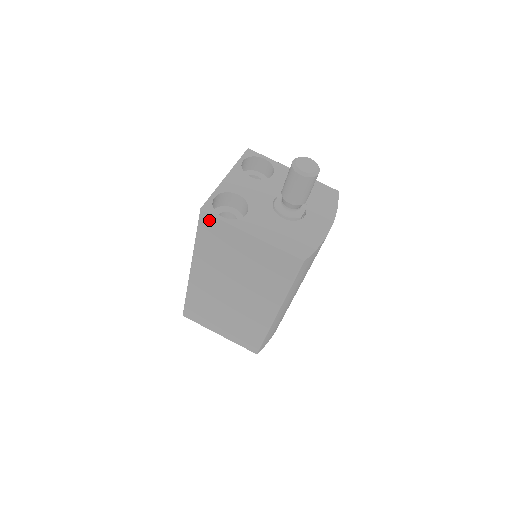
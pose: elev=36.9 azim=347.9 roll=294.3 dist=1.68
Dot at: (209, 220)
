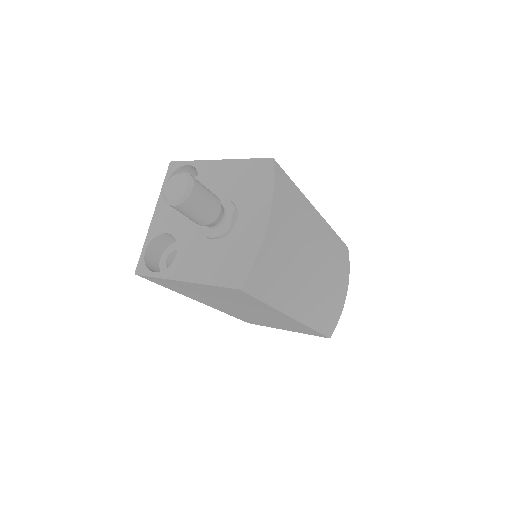
Dot at: (150, 278)
